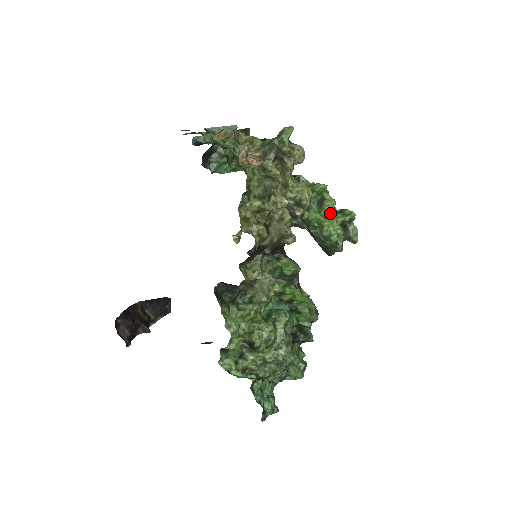
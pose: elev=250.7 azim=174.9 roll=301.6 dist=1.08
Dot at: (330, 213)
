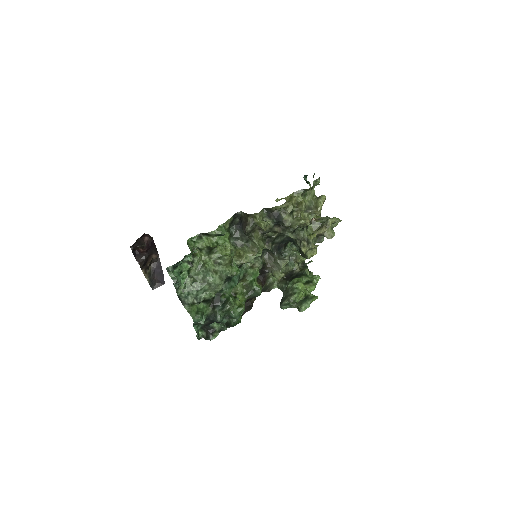
Dot at: (307, 288)
